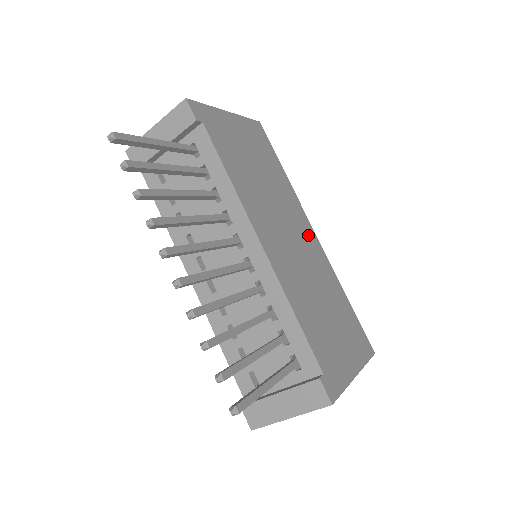
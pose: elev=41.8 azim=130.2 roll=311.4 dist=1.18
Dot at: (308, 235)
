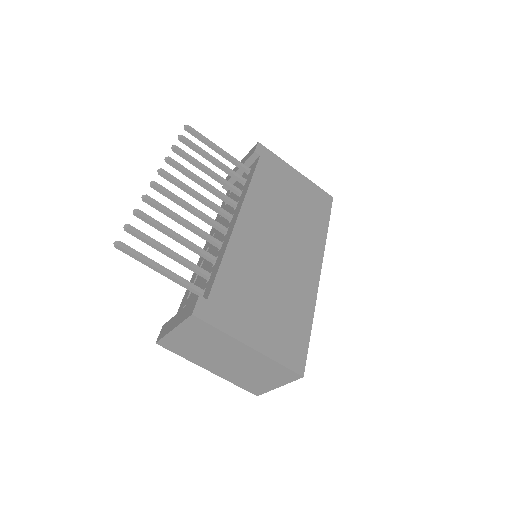
Dot at: (308, 264)
